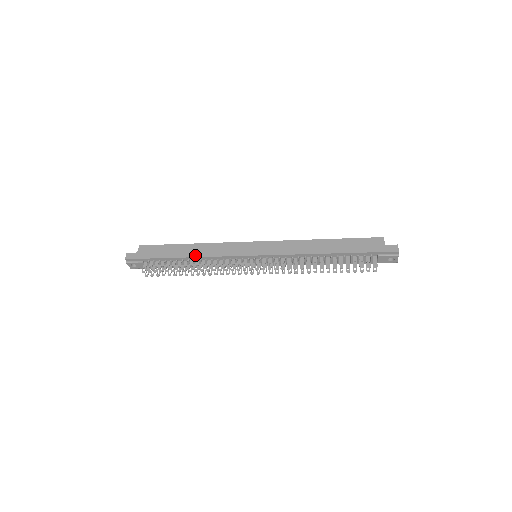
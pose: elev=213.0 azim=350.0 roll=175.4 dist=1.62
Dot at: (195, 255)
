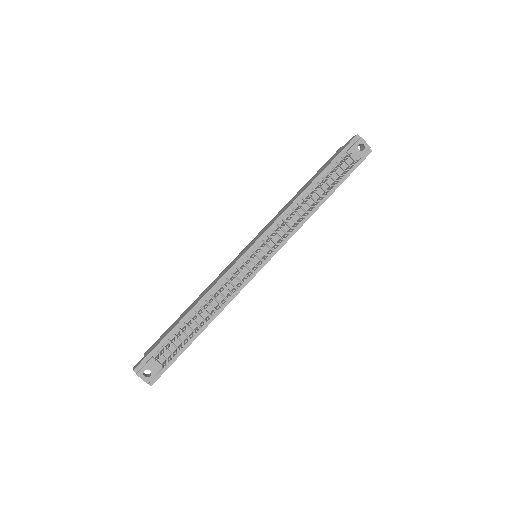
Dot at: (198, 301)
